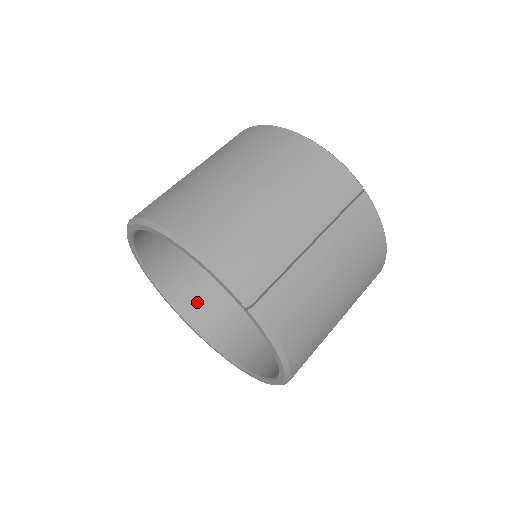
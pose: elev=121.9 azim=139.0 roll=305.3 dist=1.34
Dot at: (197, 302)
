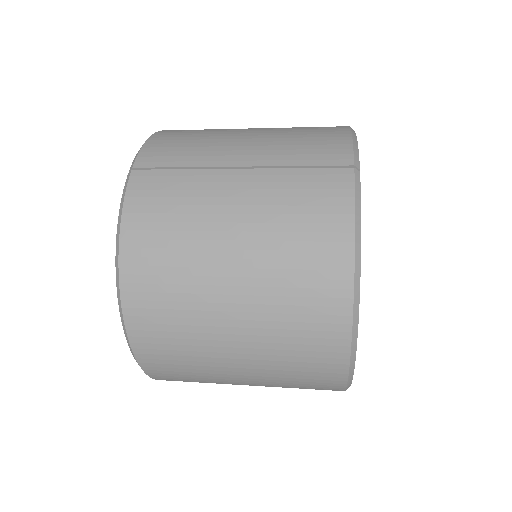
Dot at: occluded
